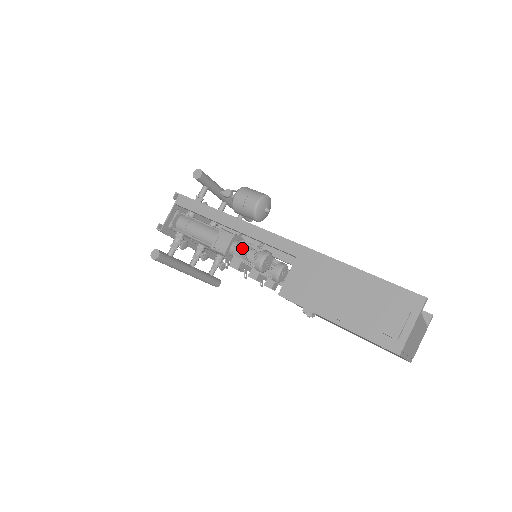
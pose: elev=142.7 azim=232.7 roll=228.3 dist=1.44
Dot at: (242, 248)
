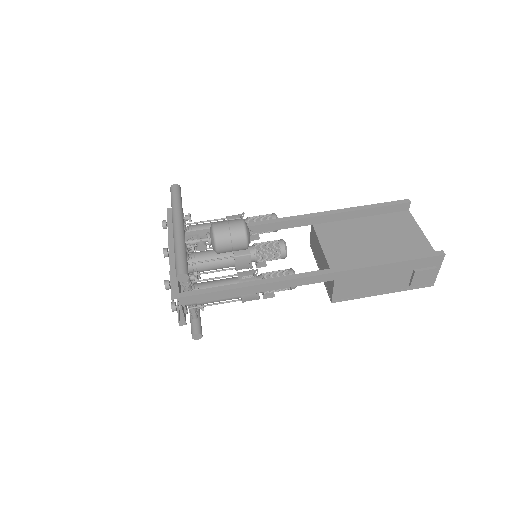
Dot at: occluded
